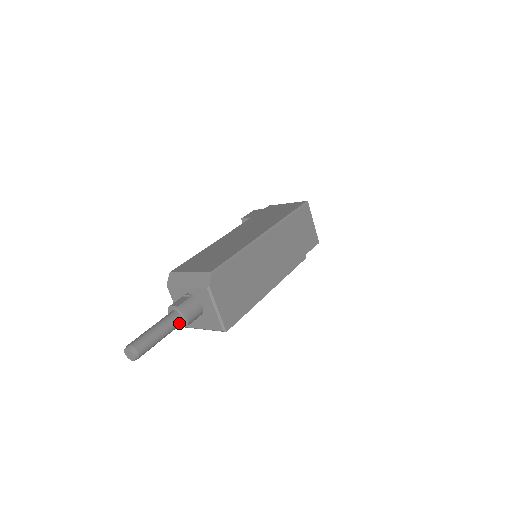
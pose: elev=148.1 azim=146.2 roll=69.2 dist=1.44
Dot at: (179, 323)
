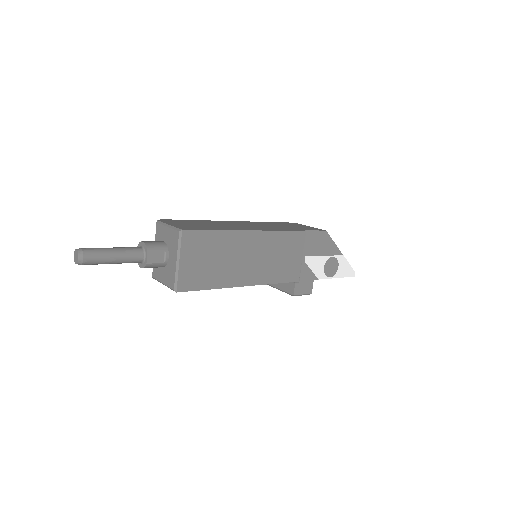
Dot at: (137, 249)
